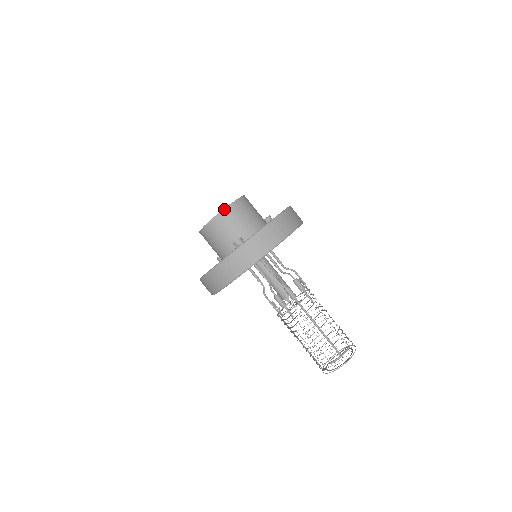
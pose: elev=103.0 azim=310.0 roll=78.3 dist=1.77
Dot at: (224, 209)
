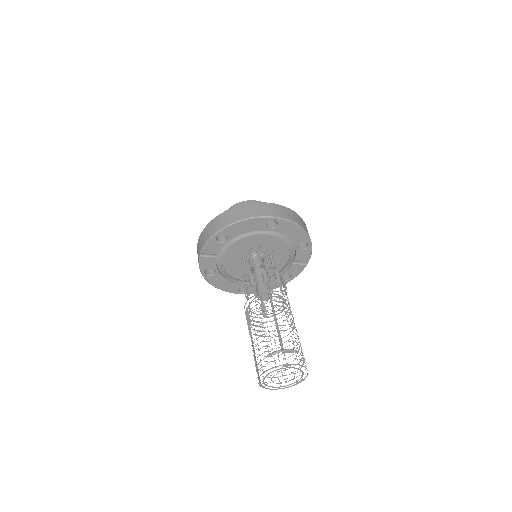
Dot at: (249, 200)
